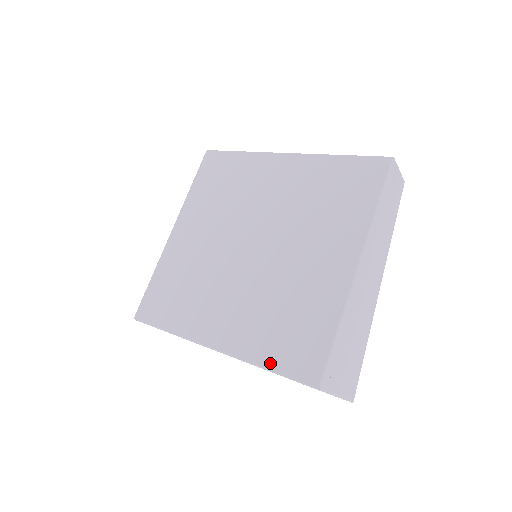
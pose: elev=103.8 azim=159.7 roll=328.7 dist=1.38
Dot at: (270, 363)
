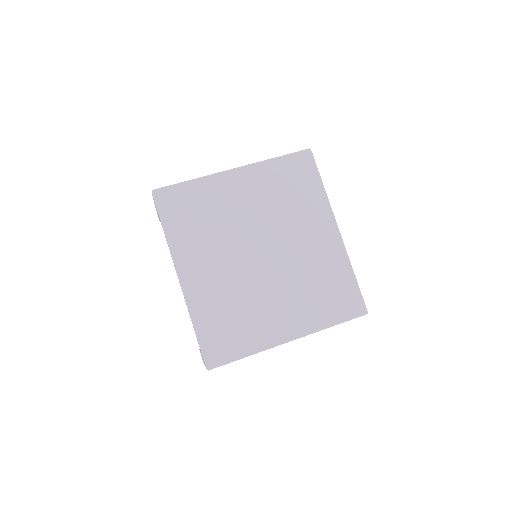
Dot at: (200, 329)
